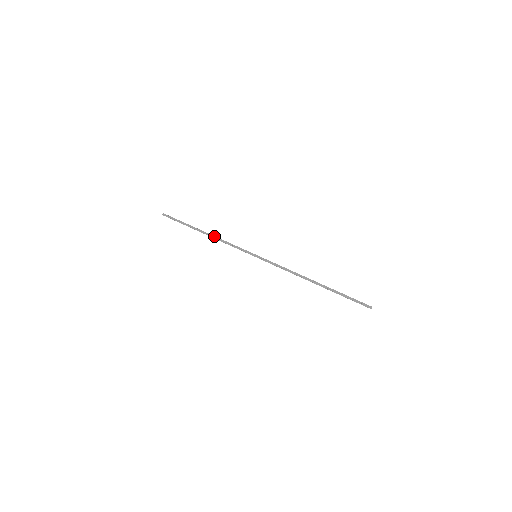
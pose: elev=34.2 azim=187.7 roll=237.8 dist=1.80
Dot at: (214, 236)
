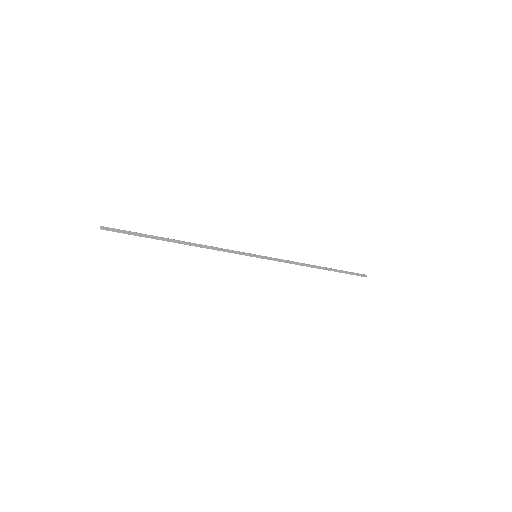
Dot at: (197, 244)
